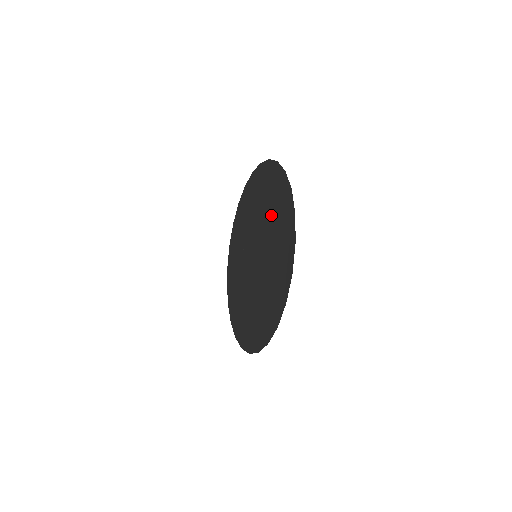
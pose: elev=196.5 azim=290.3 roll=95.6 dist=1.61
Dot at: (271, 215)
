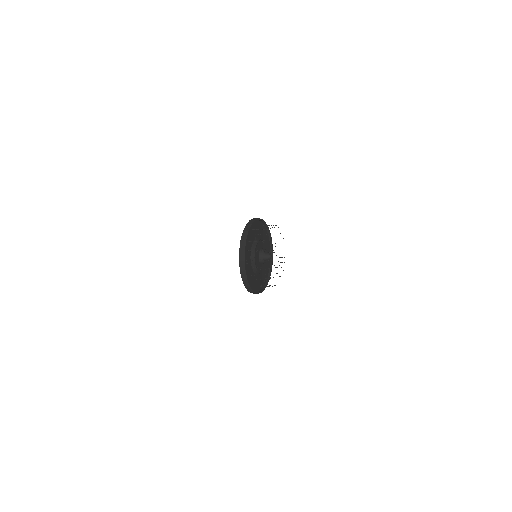
Dot at: occluded
